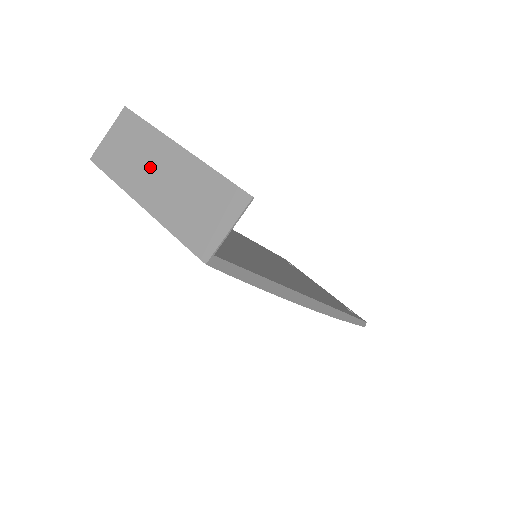
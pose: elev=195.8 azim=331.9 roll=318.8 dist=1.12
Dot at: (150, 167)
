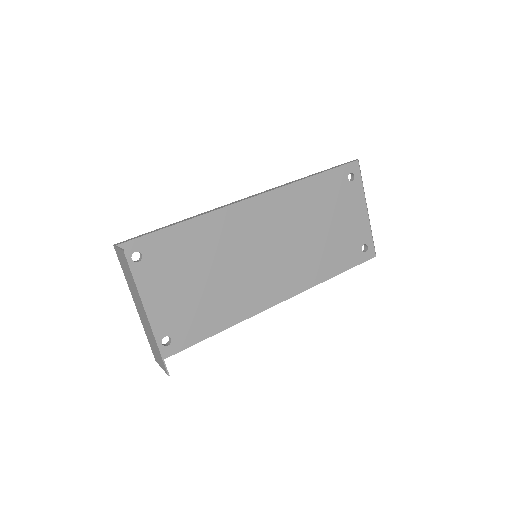
Dot at: (137, 300)
